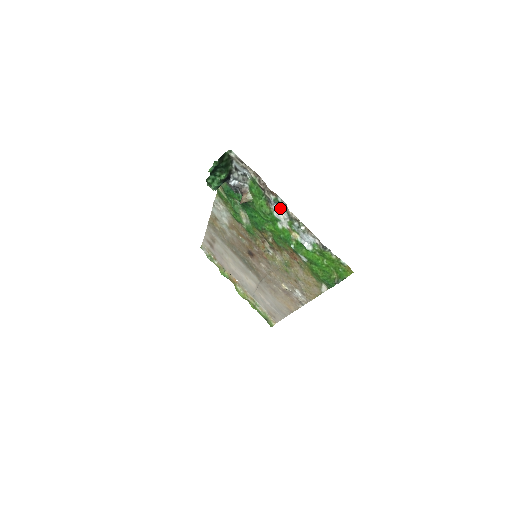
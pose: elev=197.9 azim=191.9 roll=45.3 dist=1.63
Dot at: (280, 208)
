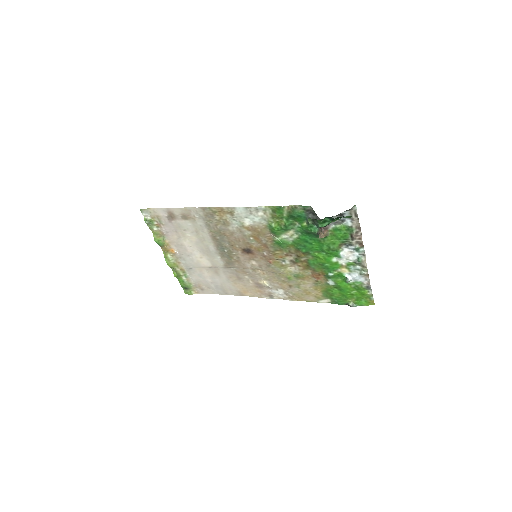
Dot at: (353, 253)
